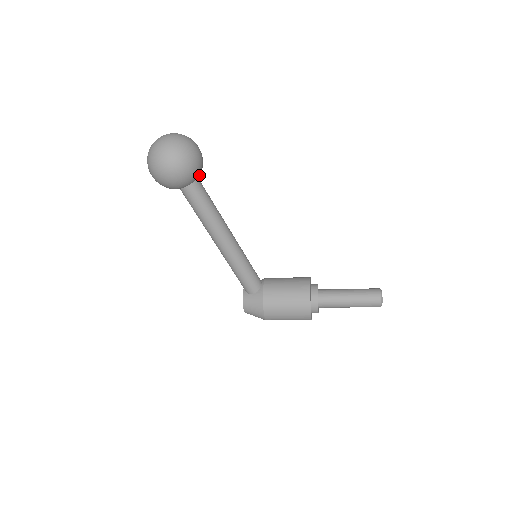
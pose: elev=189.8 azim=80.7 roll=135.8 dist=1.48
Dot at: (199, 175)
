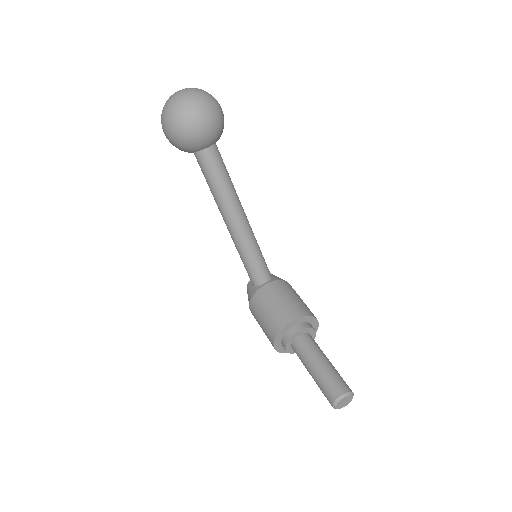
Dot at: (204, 147)
